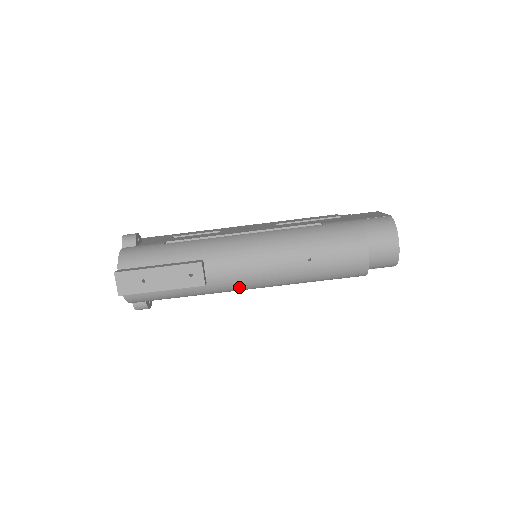
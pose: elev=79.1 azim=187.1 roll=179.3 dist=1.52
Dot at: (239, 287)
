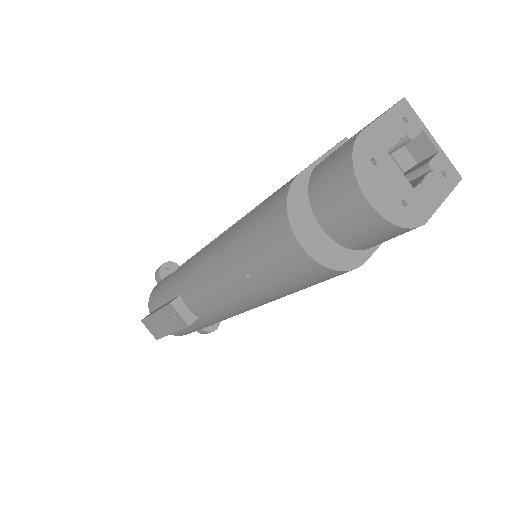
Dot at: (230, 314)
